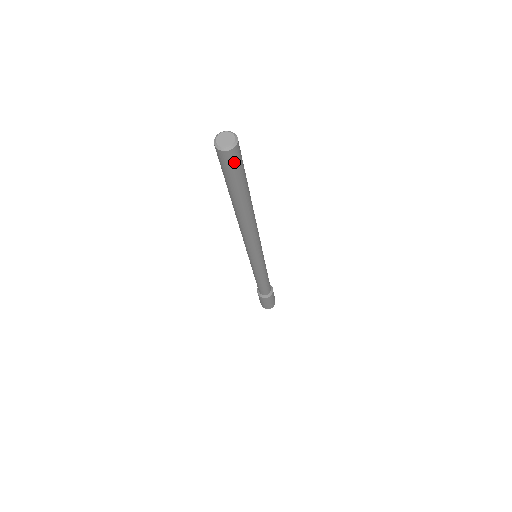
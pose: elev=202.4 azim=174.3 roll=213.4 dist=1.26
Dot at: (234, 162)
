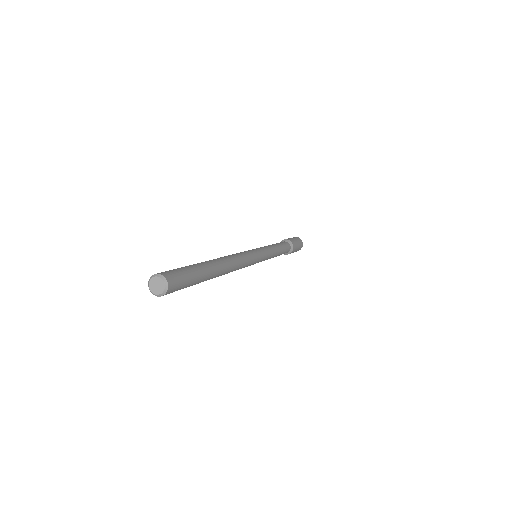
Dot at: (178, 287)
